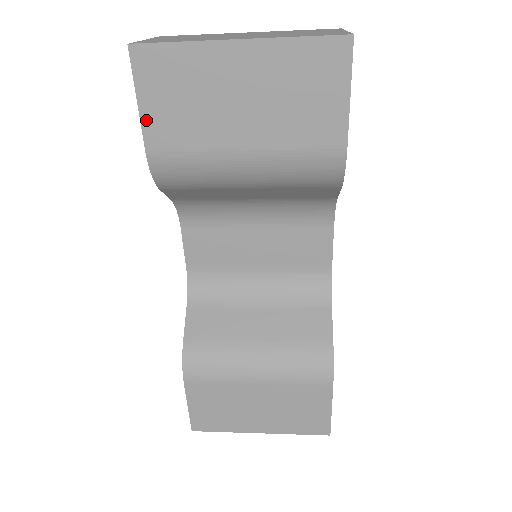
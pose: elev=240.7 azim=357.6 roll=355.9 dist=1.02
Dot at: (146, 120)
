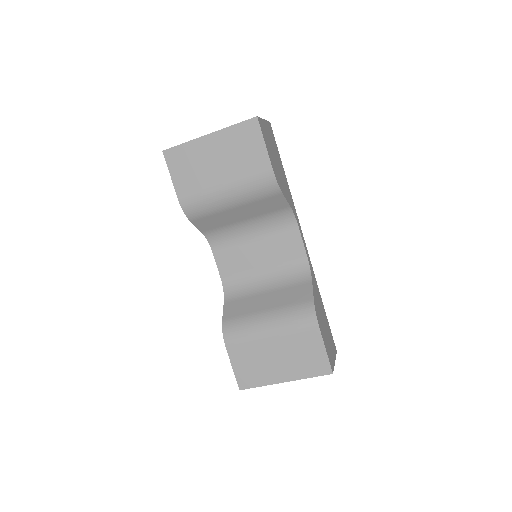
Dot at: (176, 183)
